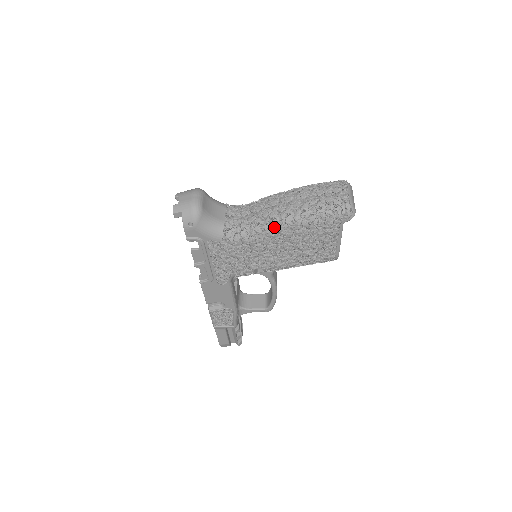
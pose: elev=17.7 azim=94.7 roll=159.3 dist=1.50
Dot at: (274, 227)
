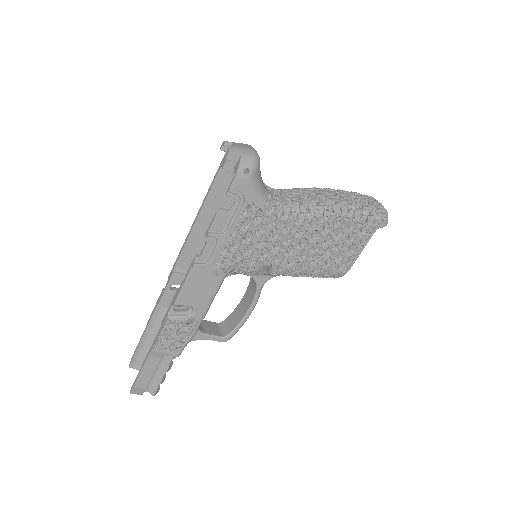
Dot at: (320, 210)
